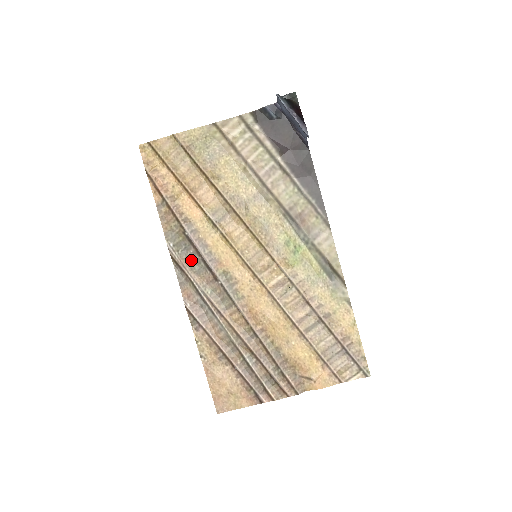
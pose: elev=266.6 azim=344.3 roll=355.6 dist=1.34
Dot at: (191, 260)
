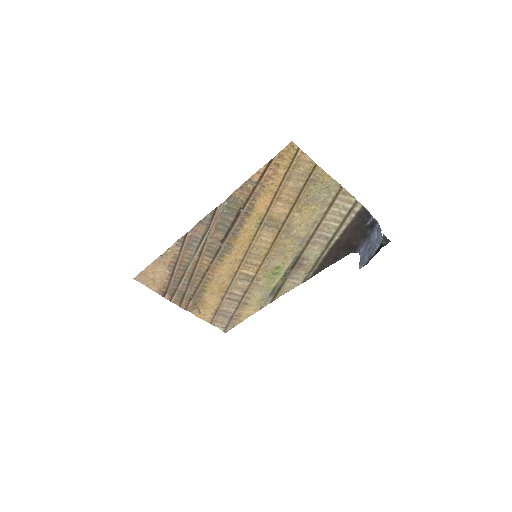
Dot at: (224, 221)
